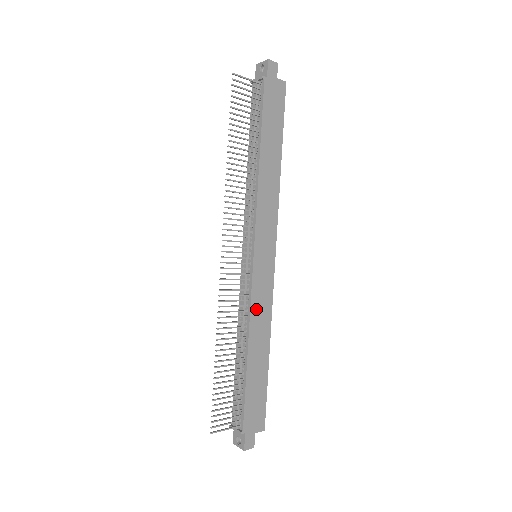
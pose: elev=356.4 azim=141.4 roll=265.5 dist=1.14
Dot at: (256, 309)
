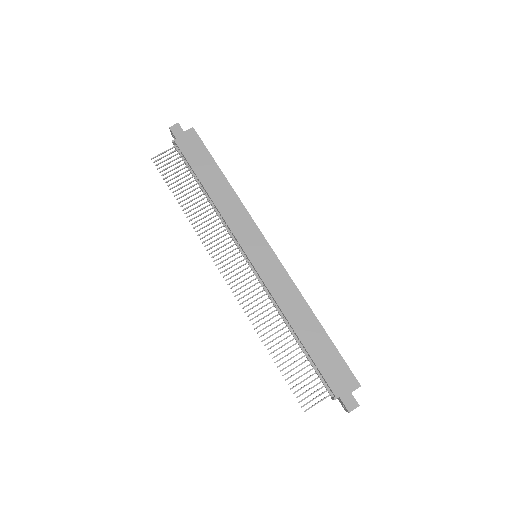
Dot at: (279, 294)
